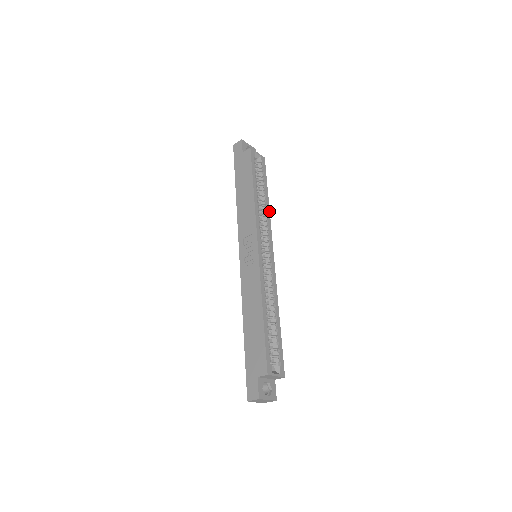
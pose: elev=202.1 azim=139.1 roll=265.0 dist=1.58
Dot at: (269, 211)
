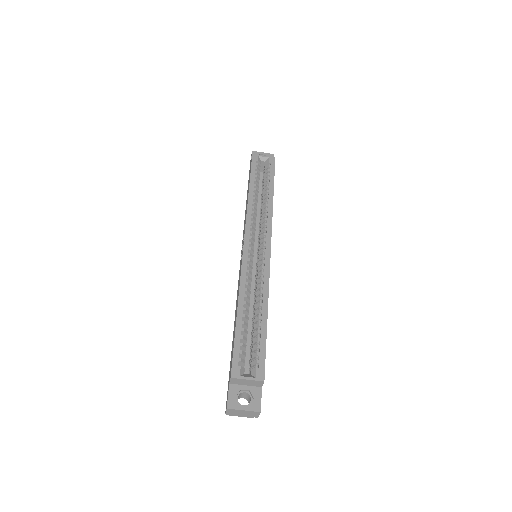
Dot at: (272, 206)
